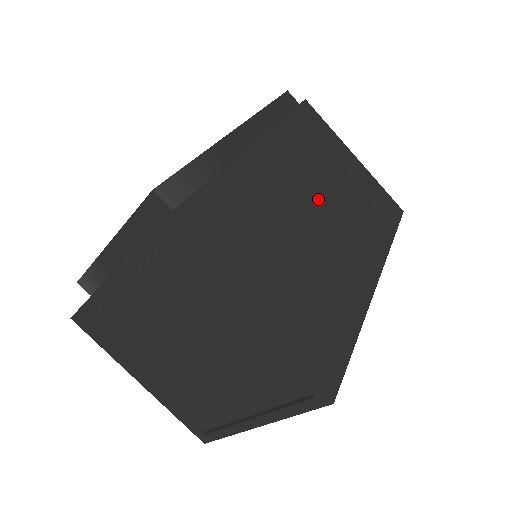
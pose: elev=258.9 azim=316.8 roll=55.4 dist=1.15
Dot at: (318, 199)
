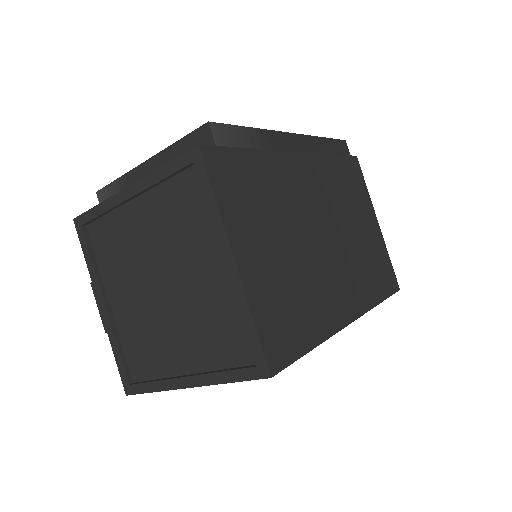
Dot at: (333, 226)
